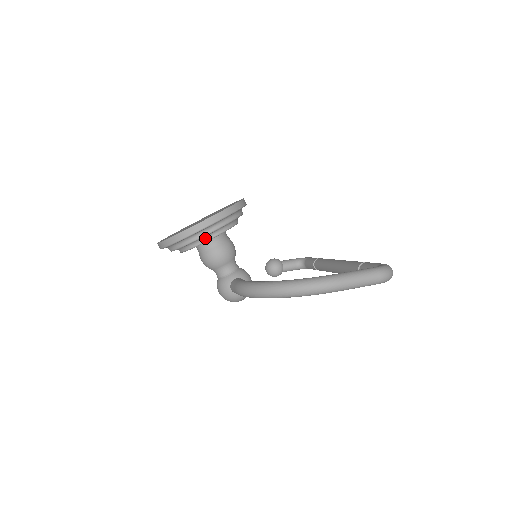
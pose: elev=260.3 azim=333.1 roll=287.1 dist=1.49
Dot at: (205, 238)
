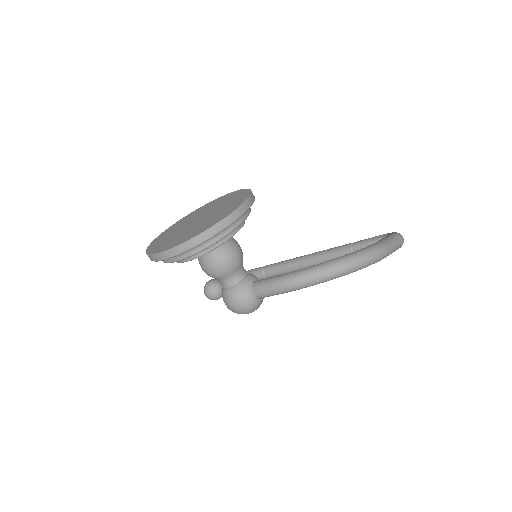
Dot at: (232, 231)
